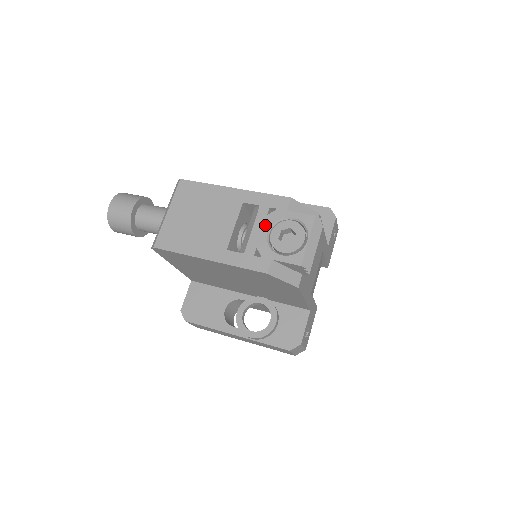
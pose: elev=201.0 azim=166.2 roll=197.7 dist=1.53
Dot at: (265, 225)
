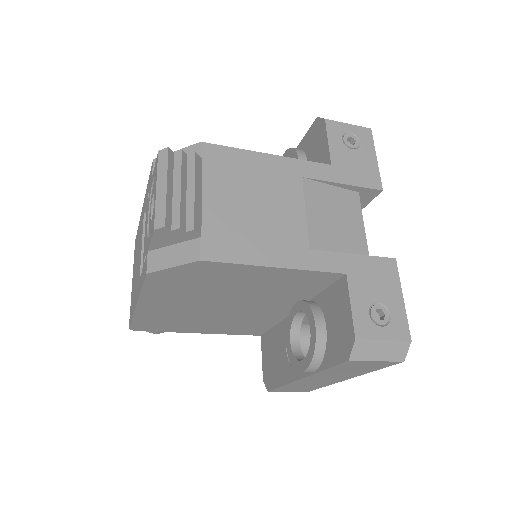
Dot at: (147, 217)
